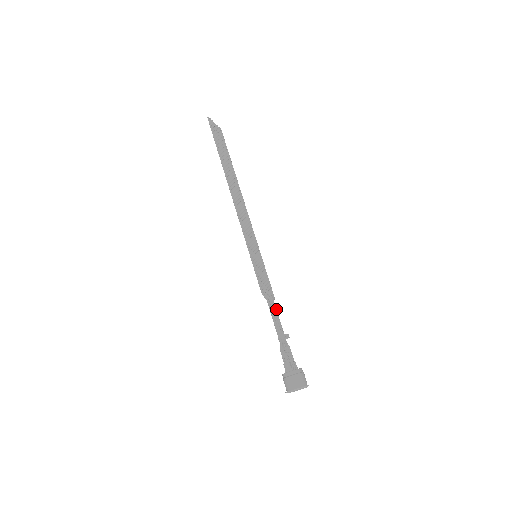
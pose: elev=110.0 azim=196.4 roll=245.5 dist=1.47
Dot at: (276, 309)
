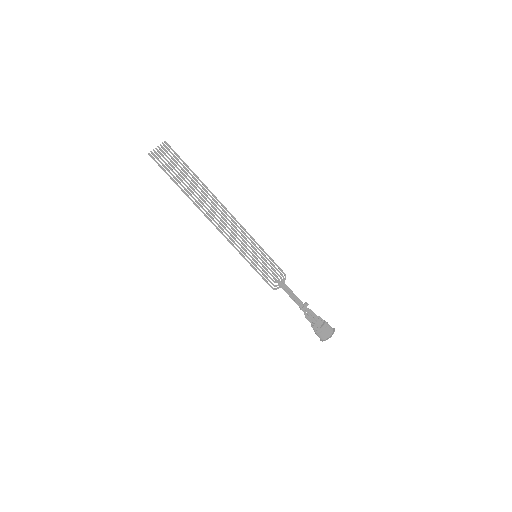
Dot at: (290, 289)
